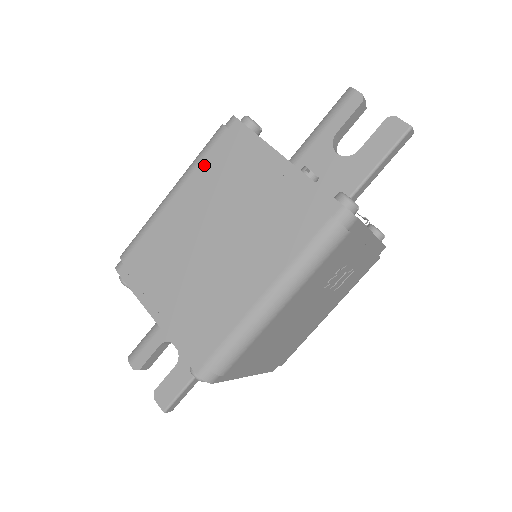
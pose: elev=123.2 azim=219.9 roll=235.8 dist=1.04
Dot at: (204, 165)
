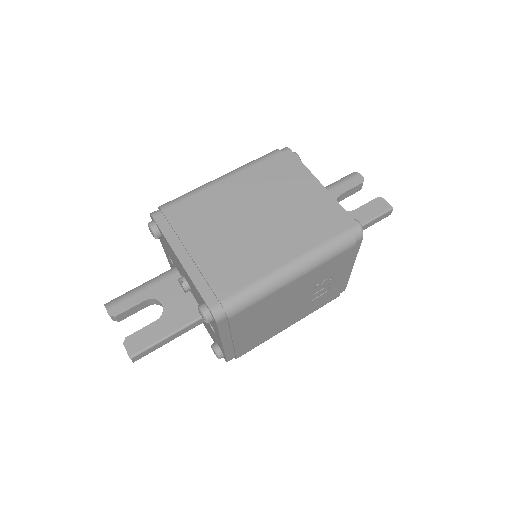
Dot at: (257, 168)
